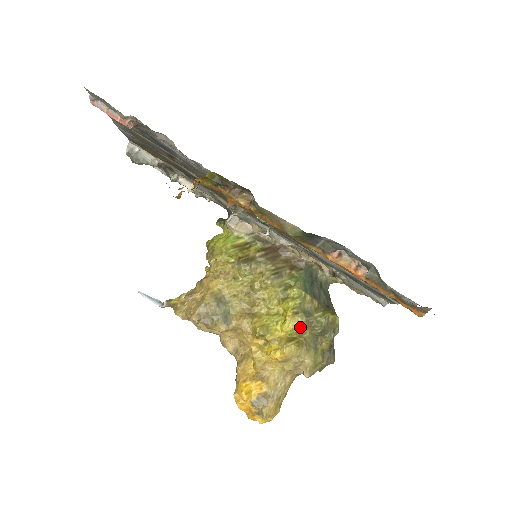
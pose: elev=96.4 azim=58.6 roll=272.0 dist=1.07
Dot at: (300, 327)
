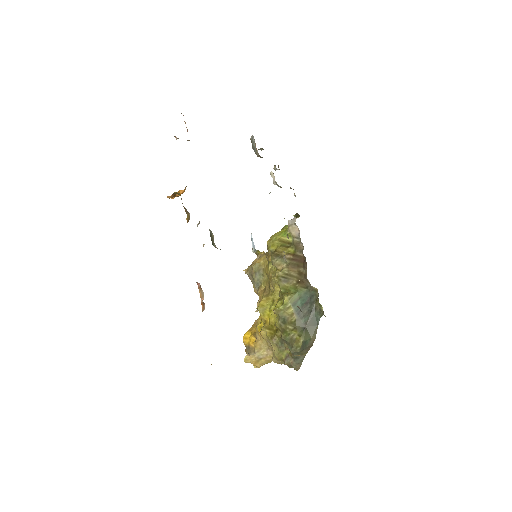
Dot at: (275, 325)
